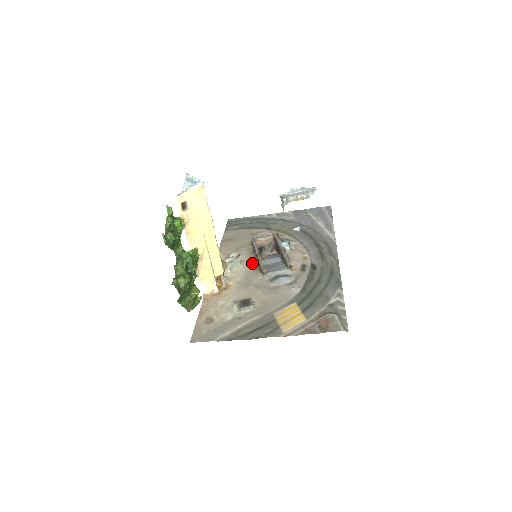
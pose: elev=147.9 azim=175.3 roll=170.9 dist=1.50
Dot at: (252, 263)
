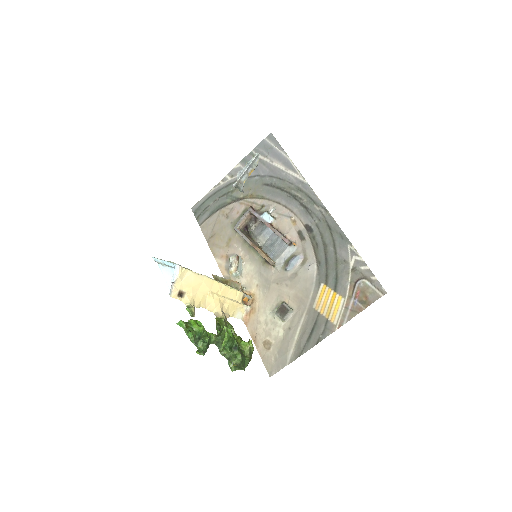
Dot at: (254, 256)
